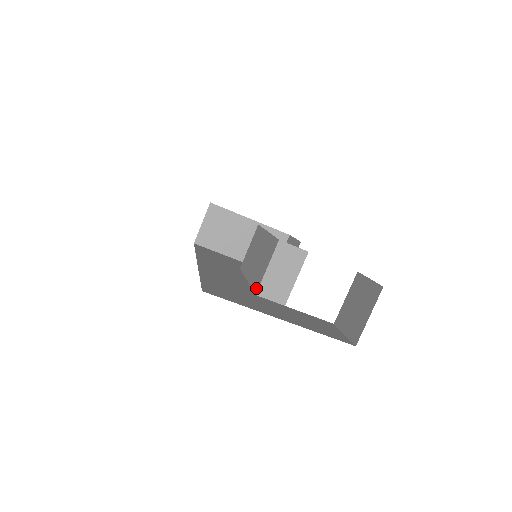
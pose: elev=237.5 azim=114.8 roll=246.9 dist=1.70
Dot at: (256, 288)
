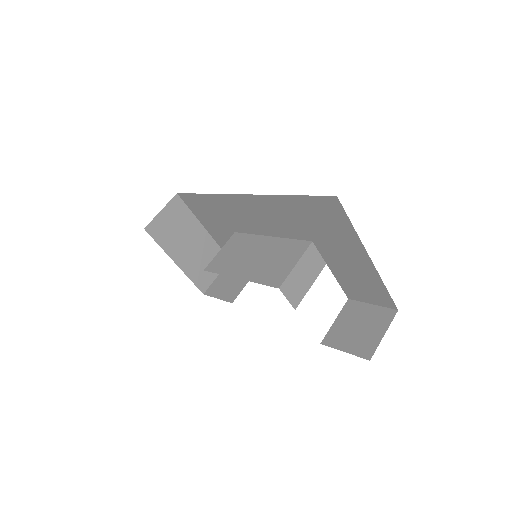
Dot at: (277, 282)
